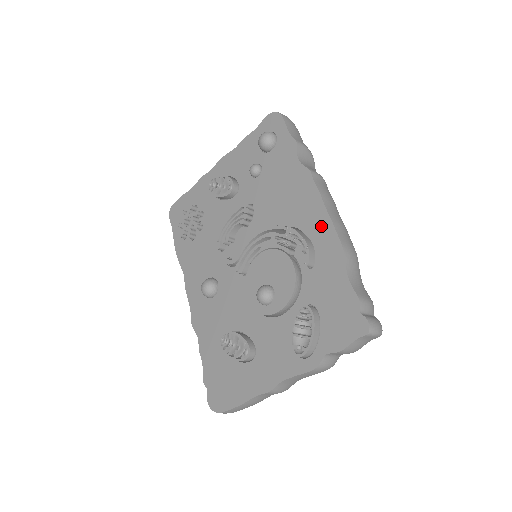
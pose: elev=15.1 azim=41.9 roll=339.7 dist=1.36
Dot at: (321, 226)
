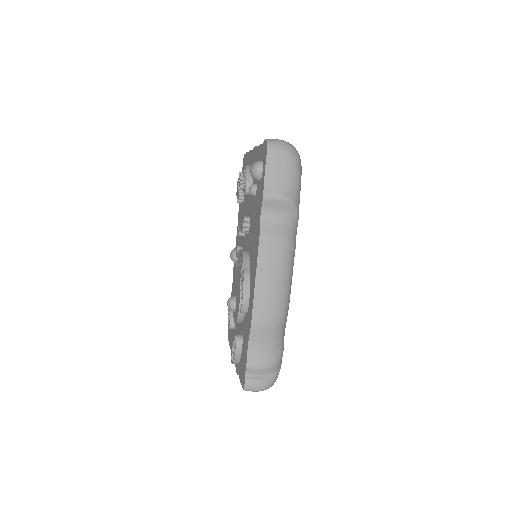
Dot at: (252, 291)
